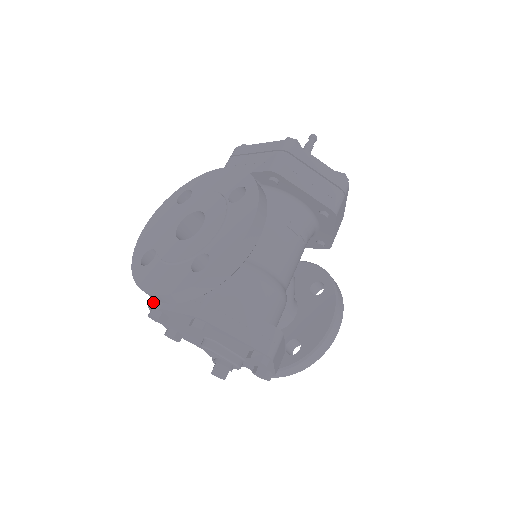
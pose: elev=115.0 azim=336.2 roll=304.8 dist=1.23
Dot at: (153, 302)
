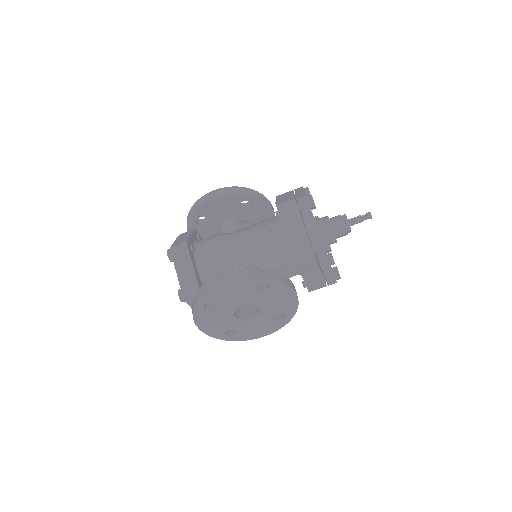
Dot at: (189, 301)
